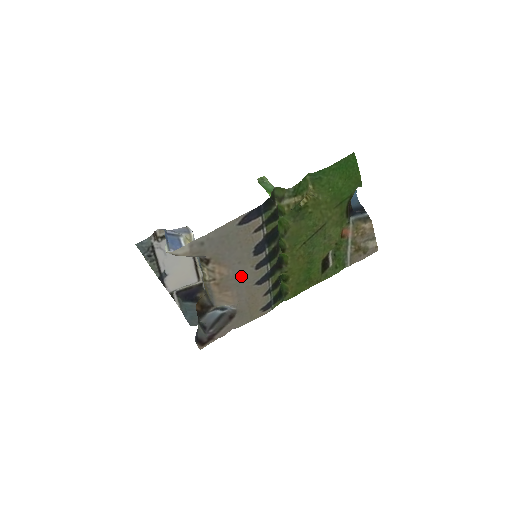
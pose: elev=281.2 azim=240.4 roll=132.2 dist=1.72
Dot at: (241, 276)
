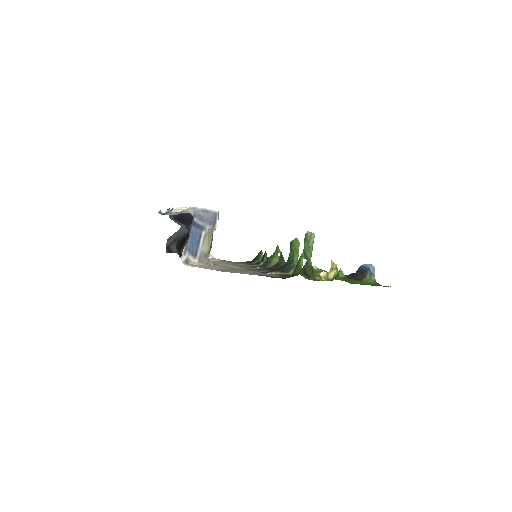
Dot at: (232, 265)
